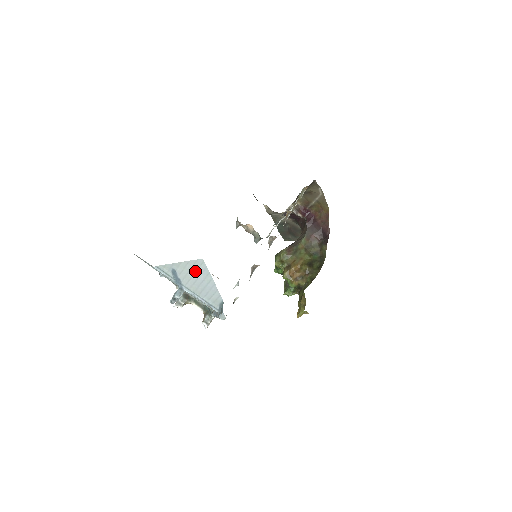
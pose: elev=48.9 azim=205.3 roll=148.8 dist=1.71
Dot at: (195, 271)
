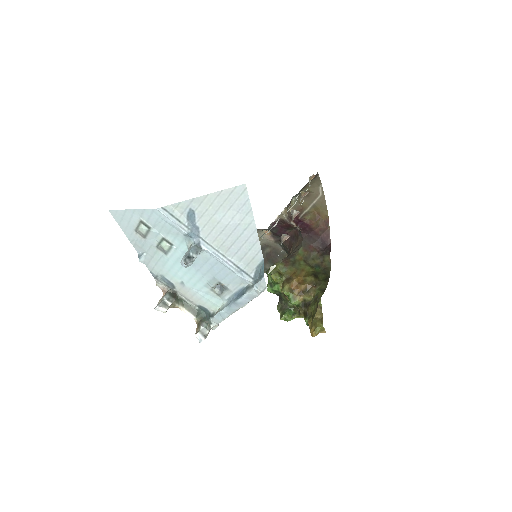
Dot at: (227, 209)
